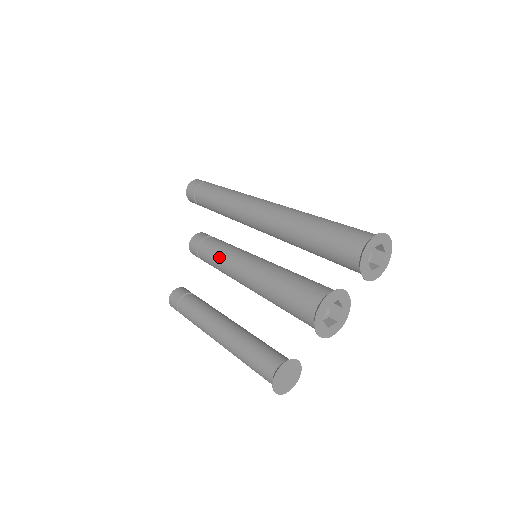
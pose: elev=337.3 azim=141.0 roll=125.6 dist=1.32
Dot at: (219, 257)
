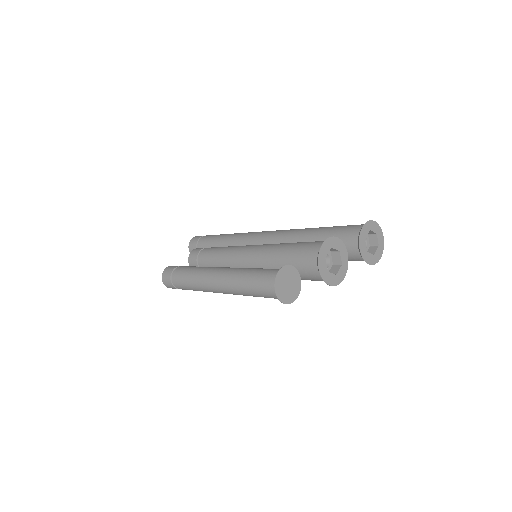
Dot at: (222, 250)
